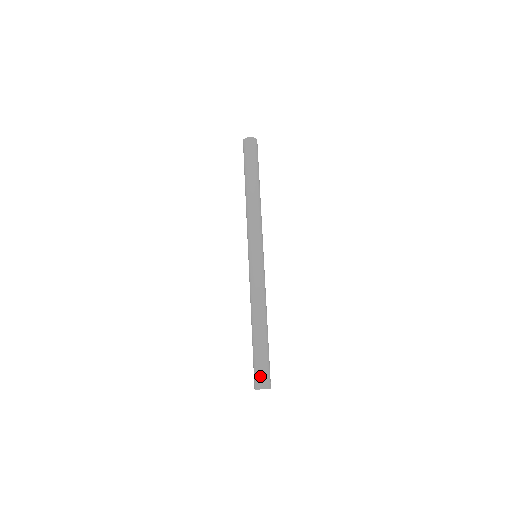
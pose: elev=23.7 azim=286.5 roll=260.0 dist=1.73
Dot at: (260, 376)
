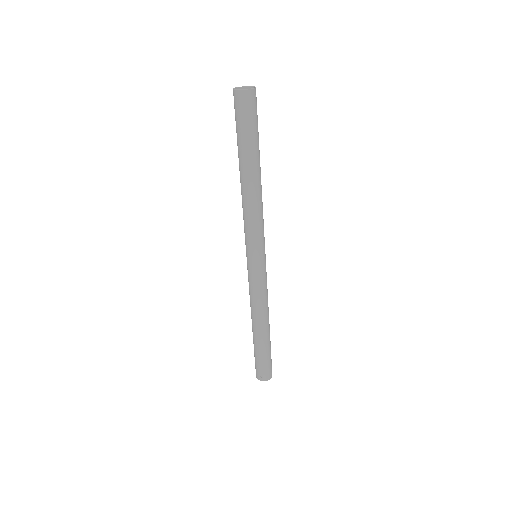
Dot at: (261, 372)
